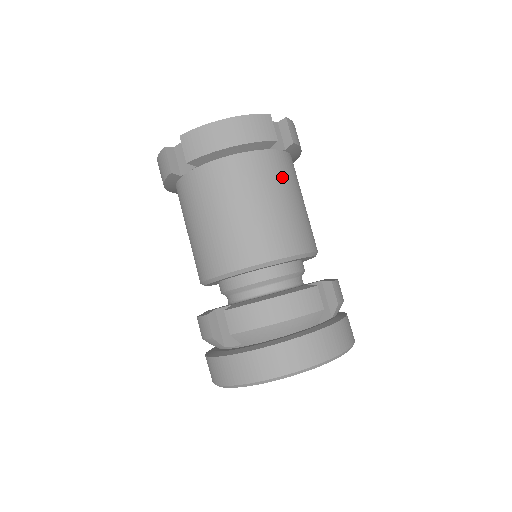
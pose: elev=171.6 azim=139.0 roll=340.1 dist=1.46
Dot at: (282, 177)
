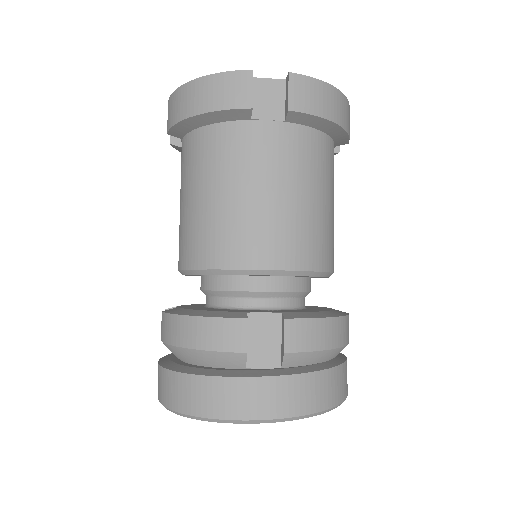
Dot at: (260, 159)
